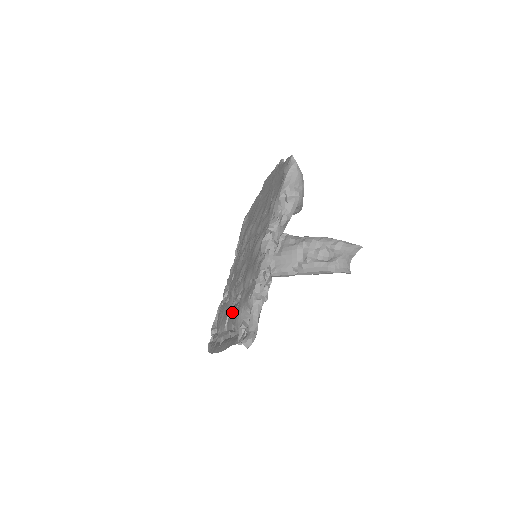
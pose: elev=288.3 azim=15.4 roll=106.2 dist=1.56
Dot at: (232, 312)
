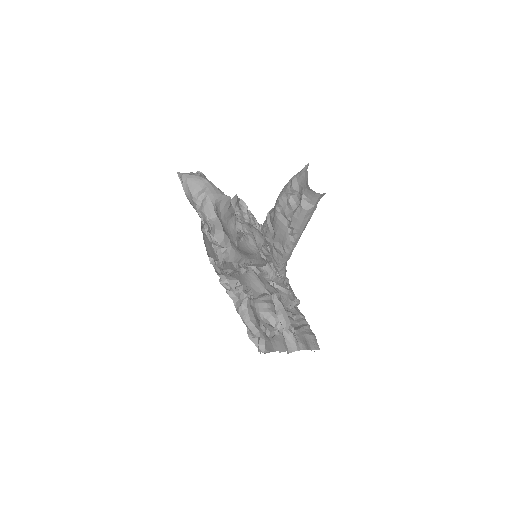
Dot at: occluded
